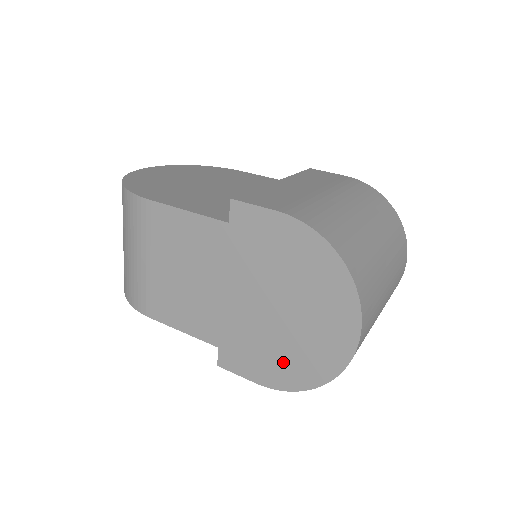
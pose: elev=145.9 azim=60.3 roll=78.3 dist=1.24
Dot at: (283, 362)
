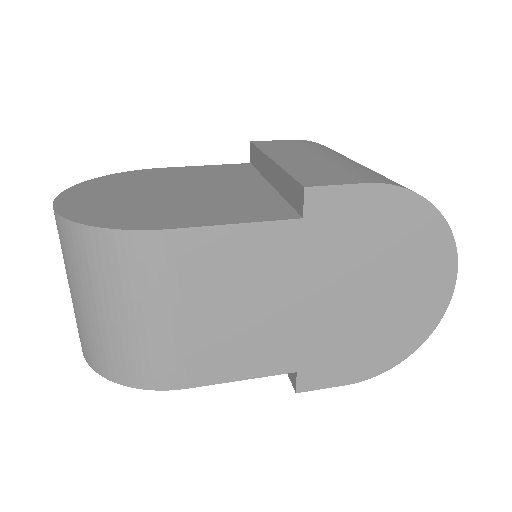
Dot at: (378, 346)
